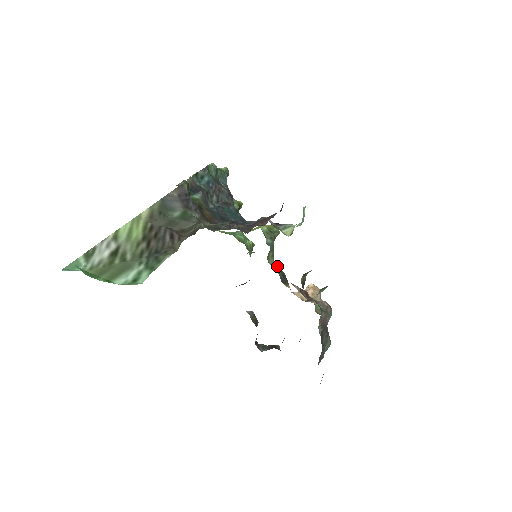
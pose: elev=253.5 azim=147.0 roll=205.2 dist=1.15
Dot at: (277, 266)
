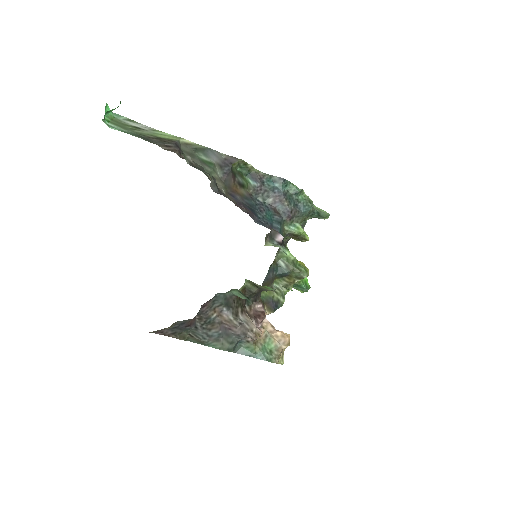
Dot at: (280, 295)
